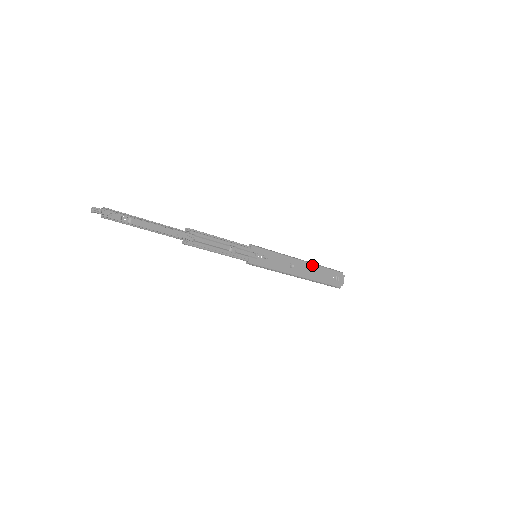
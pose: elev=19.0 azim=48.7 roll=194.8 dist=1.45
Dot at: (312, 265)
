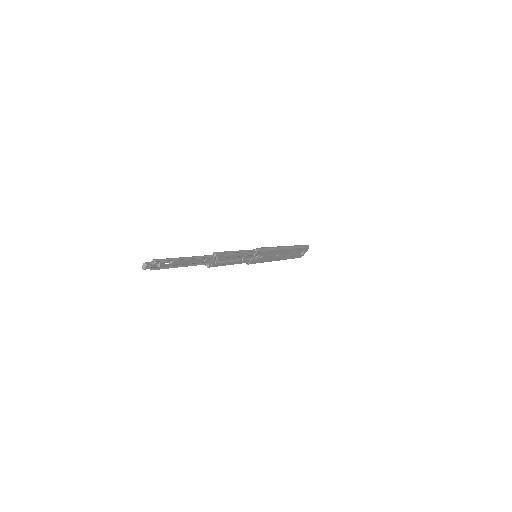
Dot at: (292, 249)
